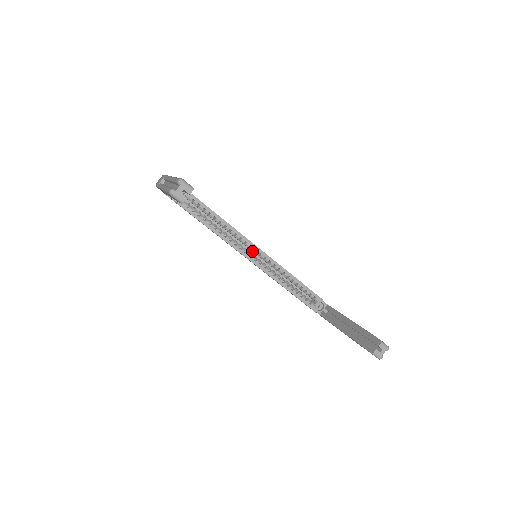
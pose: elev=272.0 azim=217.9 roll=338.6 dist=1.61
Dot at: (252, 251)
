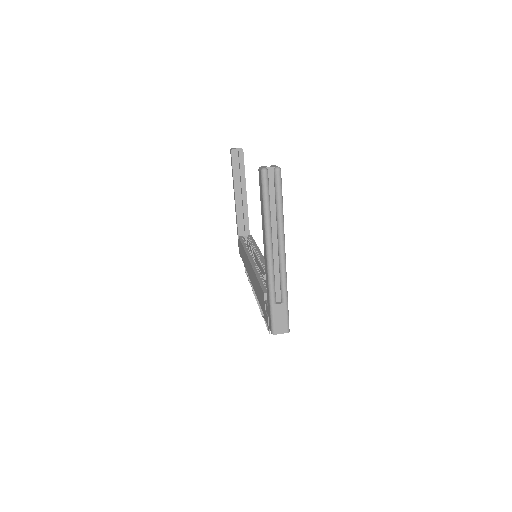
Dot at: occluded
